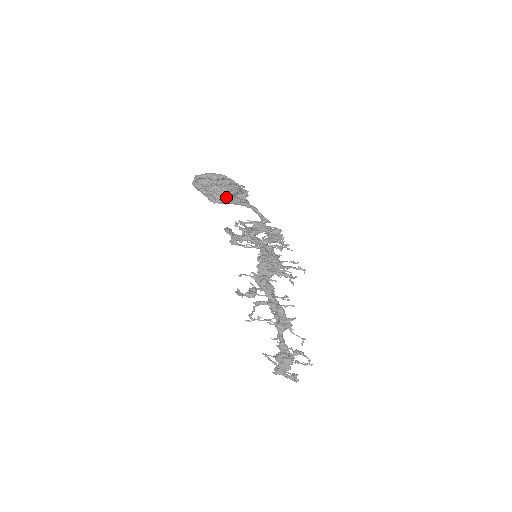
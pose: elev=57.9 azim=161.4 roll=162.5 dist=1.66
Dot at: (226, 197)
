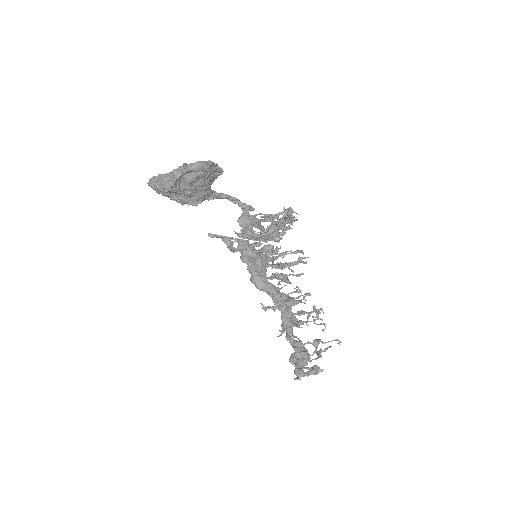
Dot at: (207, 192)
